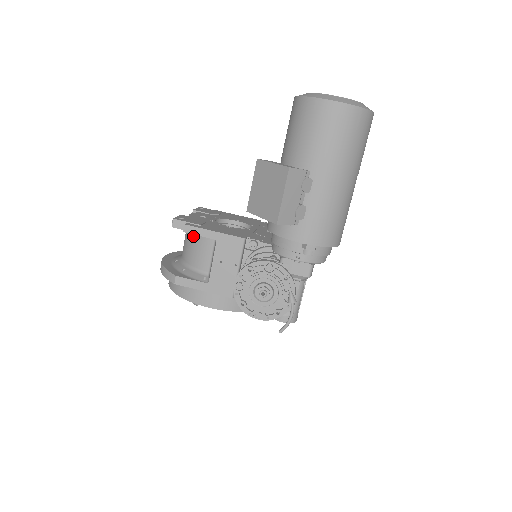
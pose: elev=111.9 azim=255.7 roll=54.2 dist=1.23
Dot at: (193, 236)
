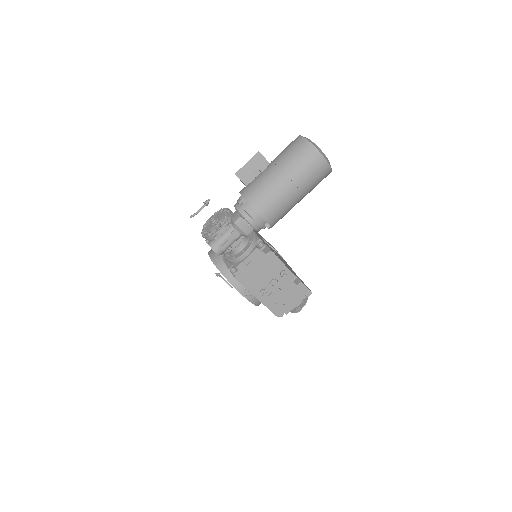
Dot at: occluded
